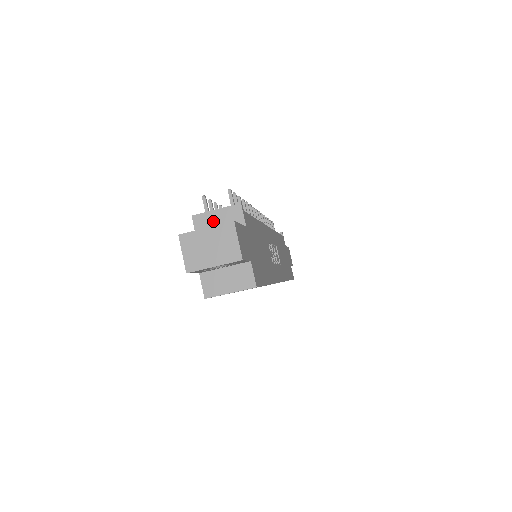
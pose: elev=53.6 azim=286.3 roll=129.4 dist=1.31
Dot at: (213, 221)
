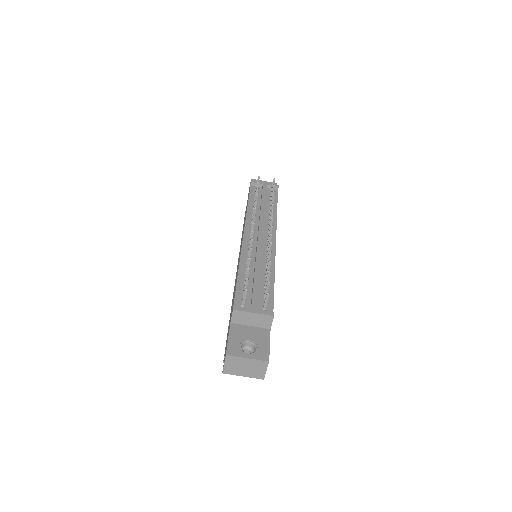
Dot at: (248, 318)
